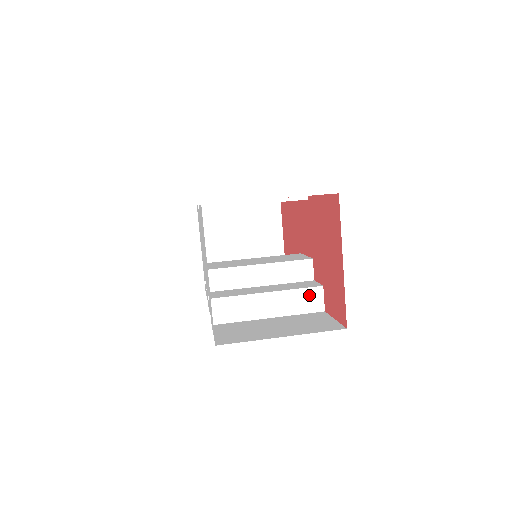
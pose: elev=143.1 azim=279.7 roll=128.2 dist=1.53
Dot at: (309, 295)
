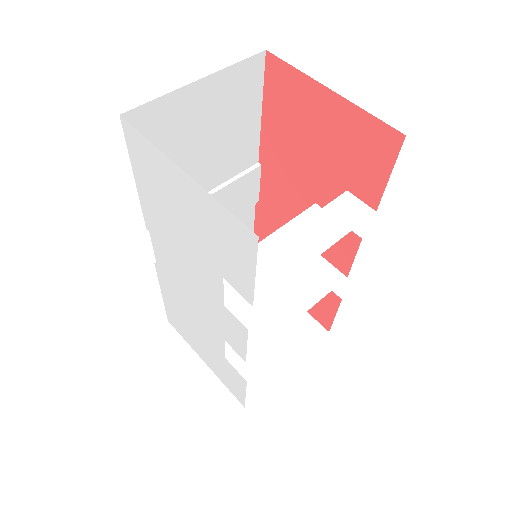
Dot at: (341, 207)
